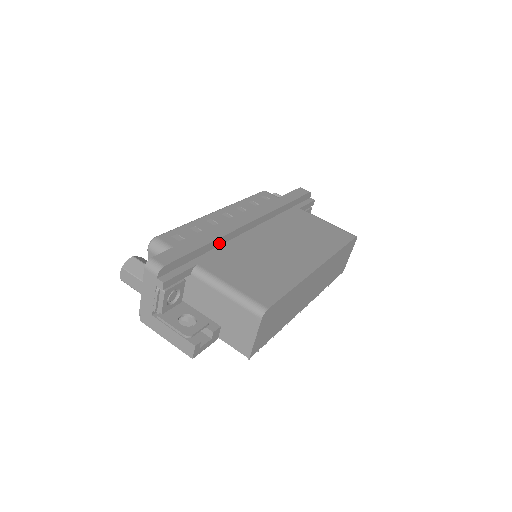
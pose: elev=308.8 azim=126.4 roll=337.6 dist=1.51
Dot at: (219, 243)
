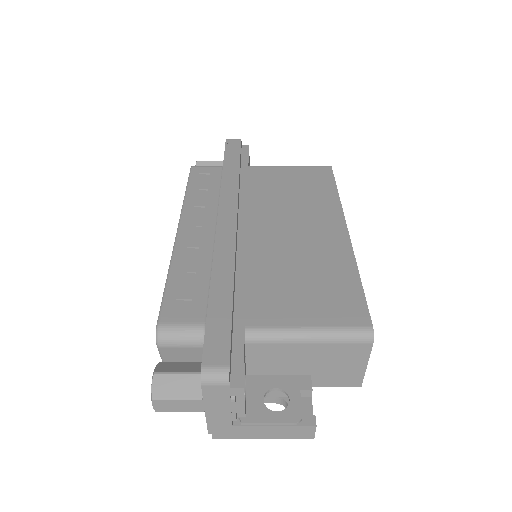
Dot at: (234, 277)
